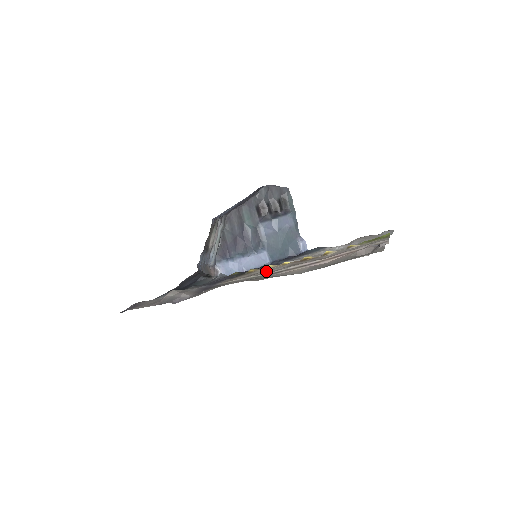
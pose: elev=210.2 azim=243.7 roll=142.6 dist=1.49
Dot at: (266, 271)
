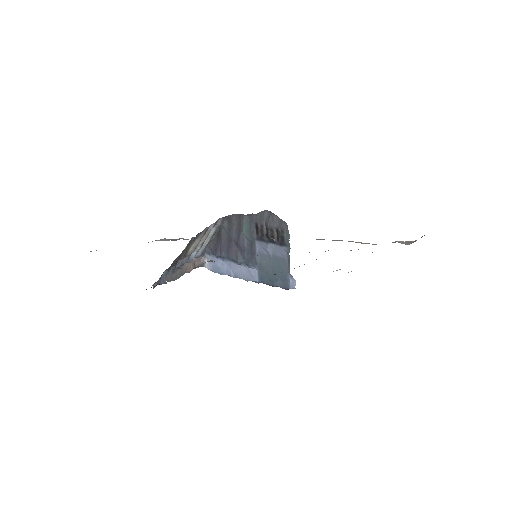
Dot at: occluded
